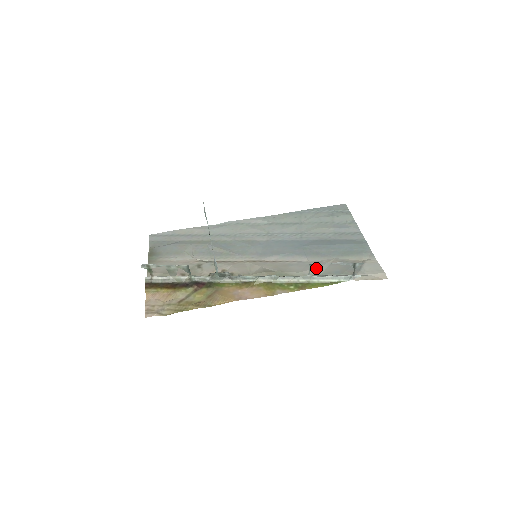
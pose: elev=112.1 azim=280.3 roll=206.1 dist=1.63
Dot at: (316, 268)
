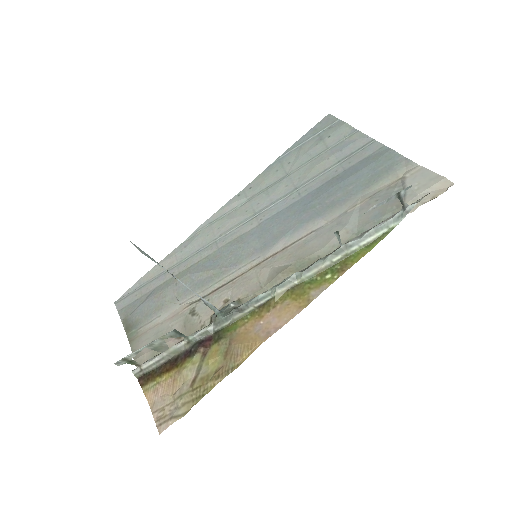
Dot at: (344, 227)
